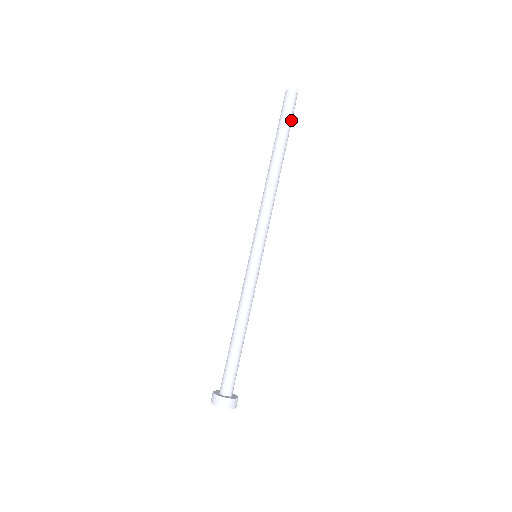
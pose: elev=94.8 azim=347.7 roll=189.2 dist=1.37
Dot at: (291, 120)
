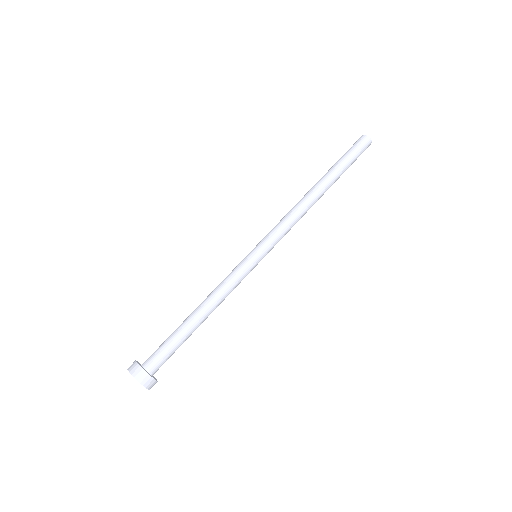
Dot at: (352, 156)
